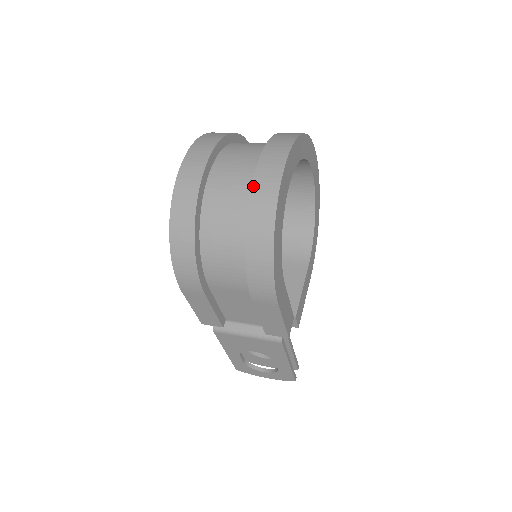
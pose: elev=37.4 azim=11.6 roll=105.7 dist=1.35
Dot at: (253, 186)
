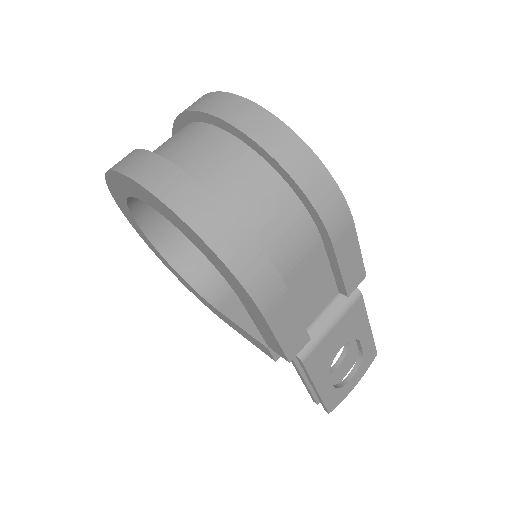
Dot at: (237, 126)
